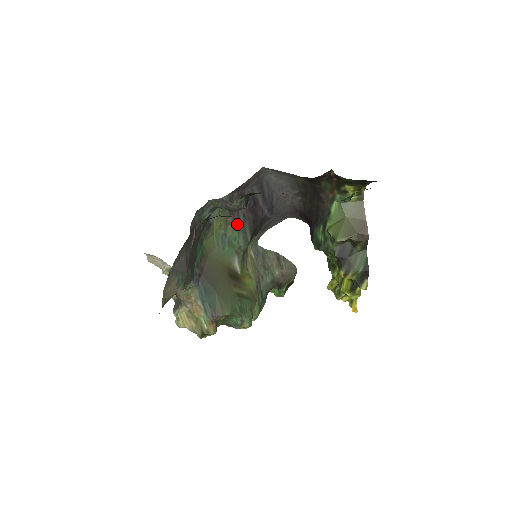
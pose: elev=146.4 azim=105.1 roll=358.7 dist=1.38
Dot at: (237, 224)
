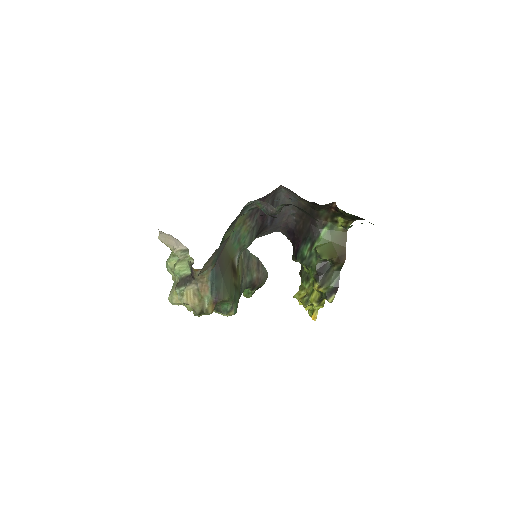
Dot at: (250, 226)
